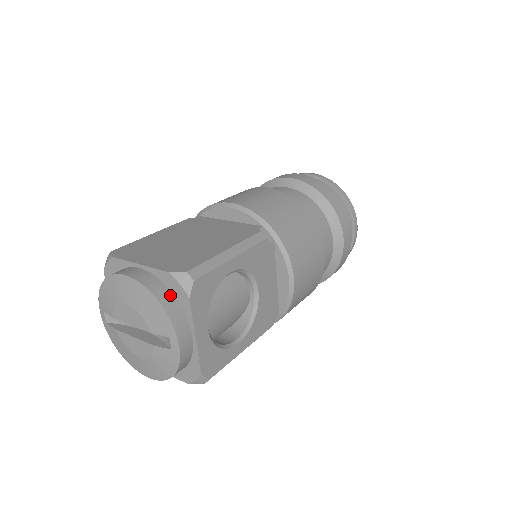
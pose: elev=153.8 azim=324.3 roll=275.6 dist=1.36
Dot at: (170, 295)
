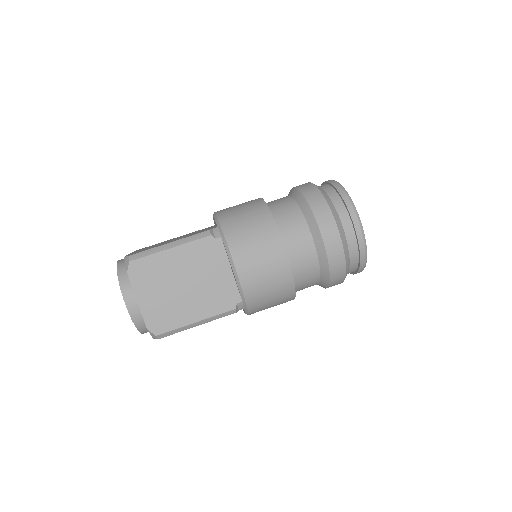
Dot at: occluded
